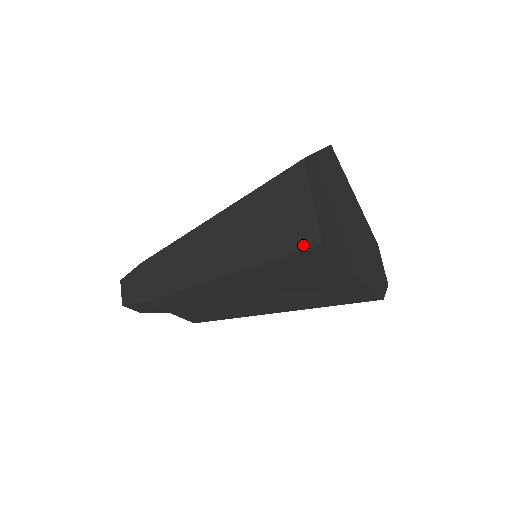
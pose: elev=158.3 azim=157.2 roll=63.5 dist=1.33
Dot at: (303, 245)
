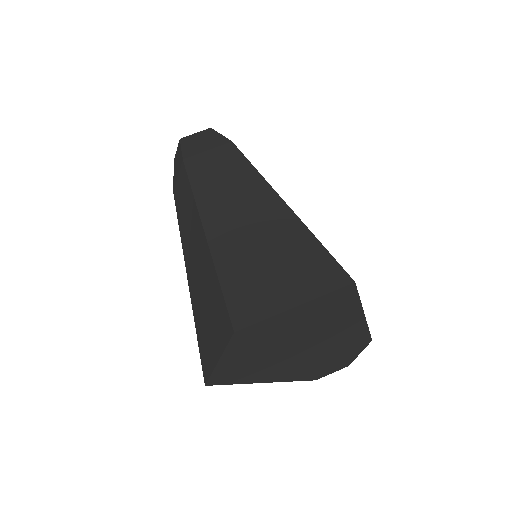
Dot at: (203, 363)
